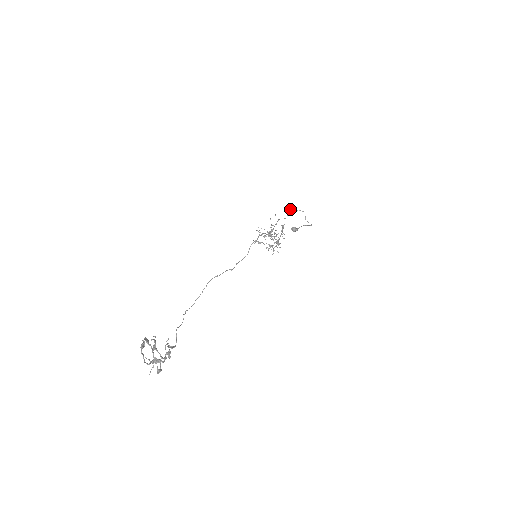
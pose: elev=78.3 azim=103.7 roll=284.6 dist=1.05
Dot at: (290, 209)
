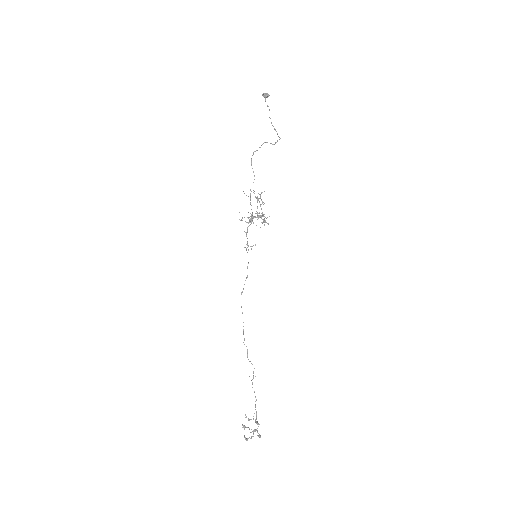
Dot at: (251, 159)
